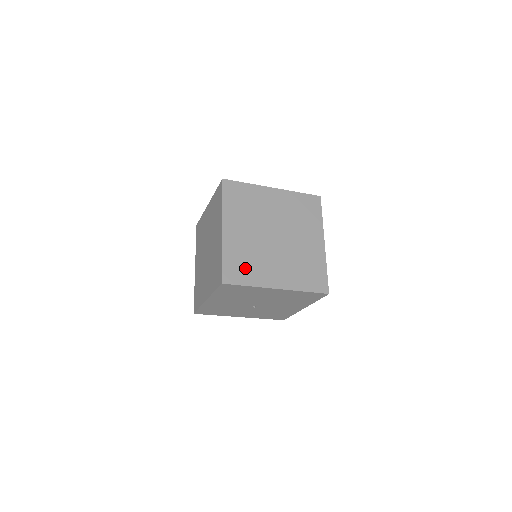
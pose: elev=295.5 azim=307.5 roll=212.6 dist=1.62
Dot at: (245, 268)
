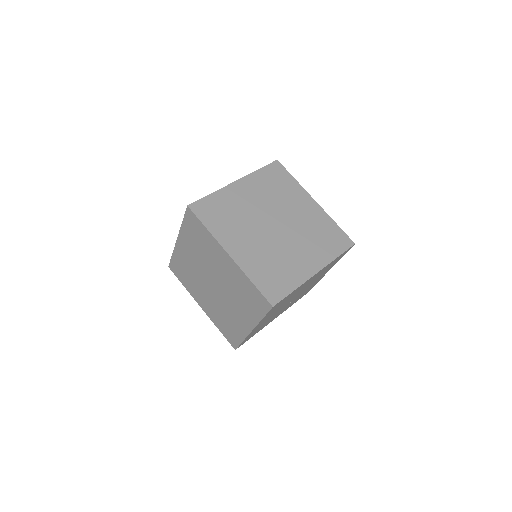
Dot at: (278, 276)
